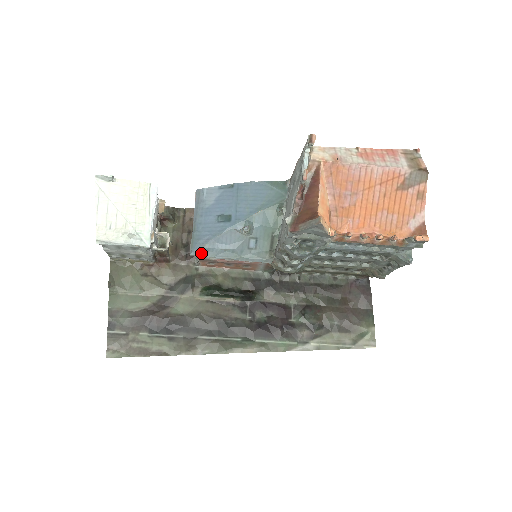
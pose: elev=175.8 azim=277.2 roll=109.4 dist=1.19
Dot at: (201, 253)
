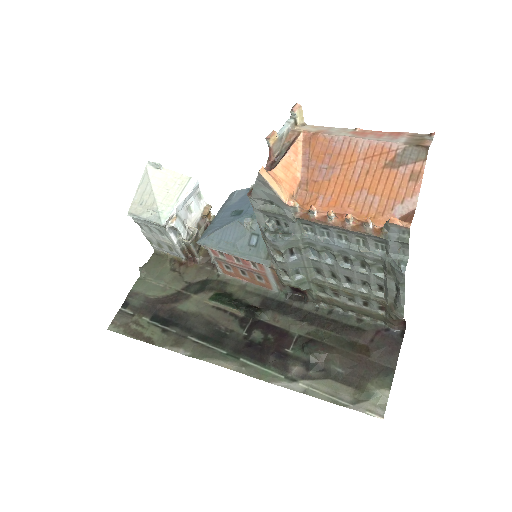
Dot at: (206, 242)
